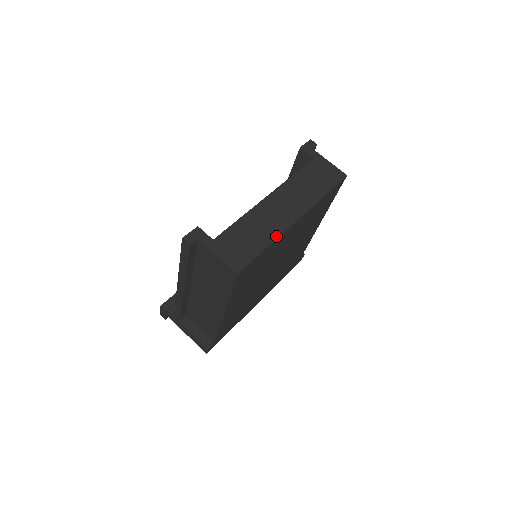
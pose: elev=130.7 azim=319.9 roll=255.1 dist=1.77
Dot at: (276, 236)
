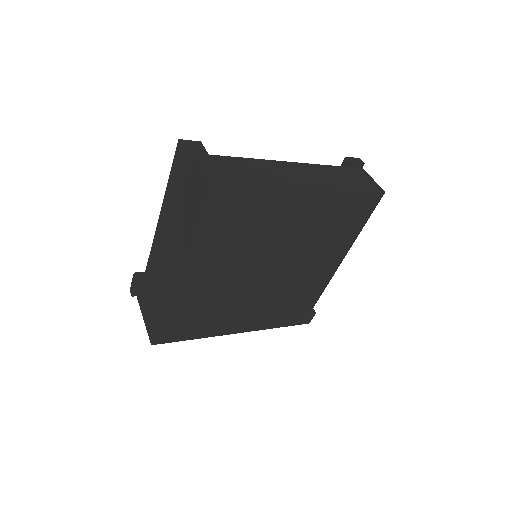
Dot at: (277, 184)
